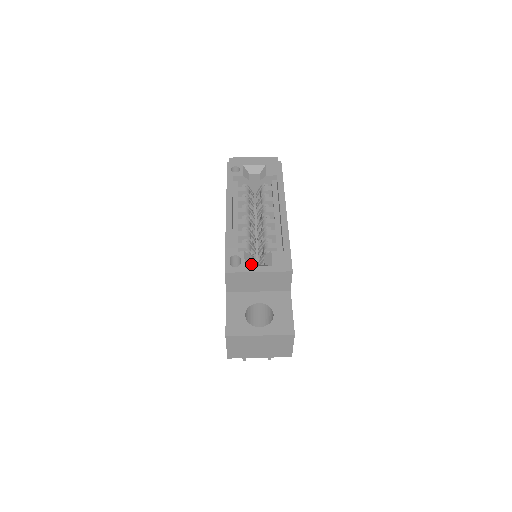
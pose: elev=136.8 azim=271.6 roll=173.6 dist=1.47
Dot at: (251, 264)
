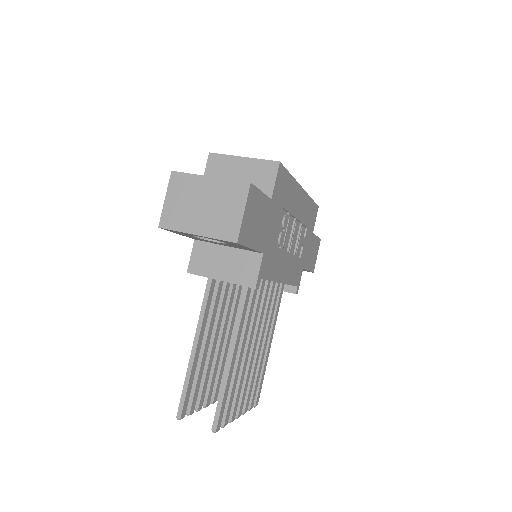
Dot at: occluded
